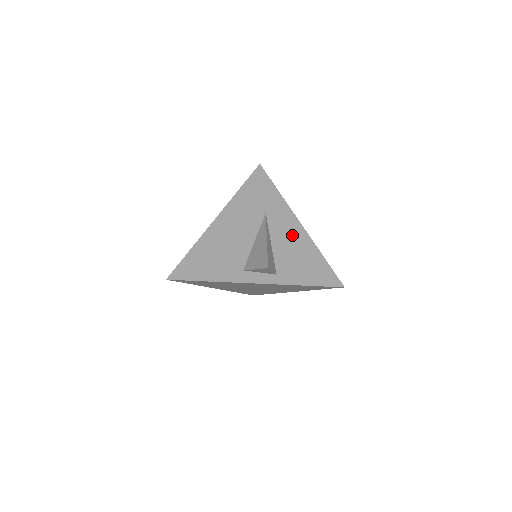
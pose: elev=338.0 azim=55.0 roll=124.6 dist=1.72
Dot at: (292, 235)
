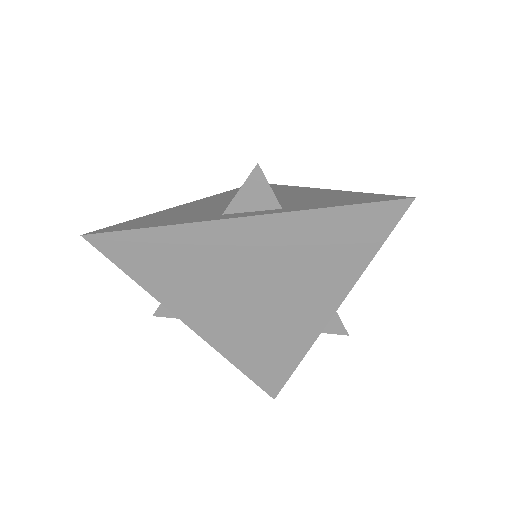
Dot at: (306, 193)
